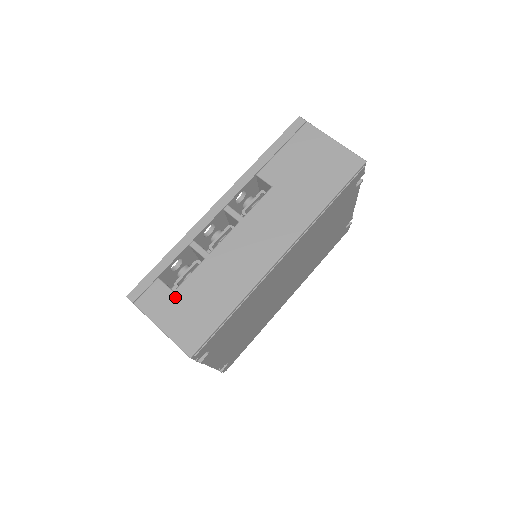
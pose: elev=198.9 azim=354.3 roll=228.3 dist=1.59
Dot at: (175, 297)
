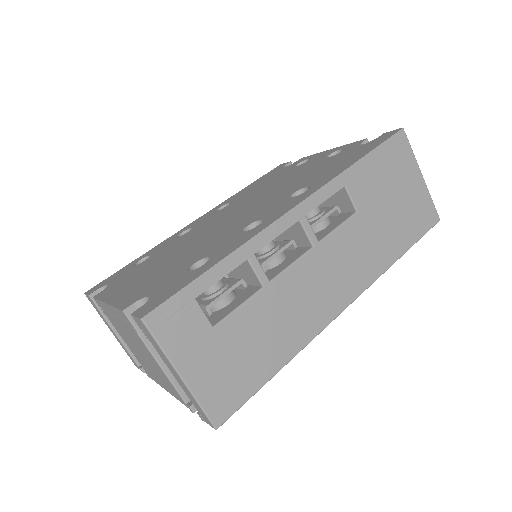
Dot at: (214, 336)
